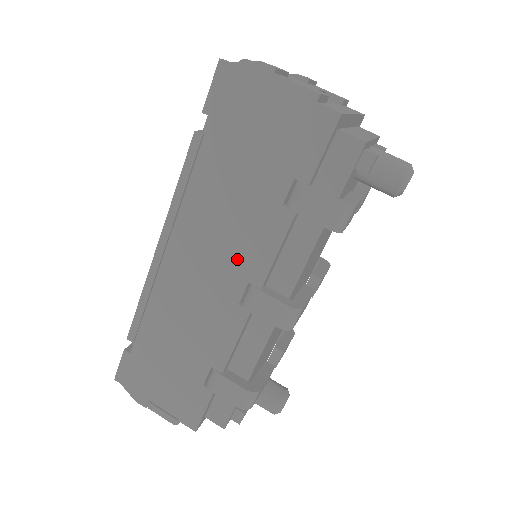
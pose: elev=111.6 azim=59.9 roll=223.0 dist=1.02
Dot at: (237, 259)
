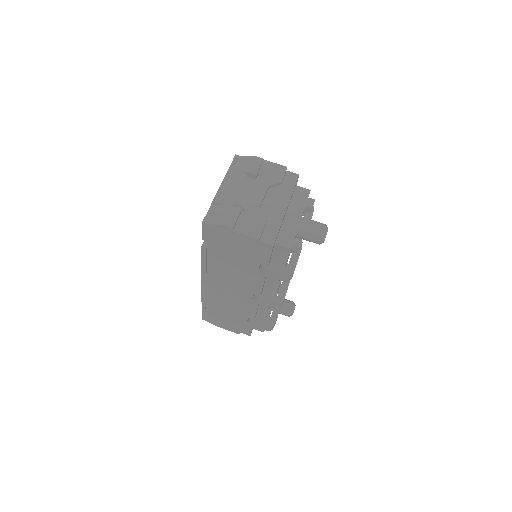
Dot at: (244, 287)
